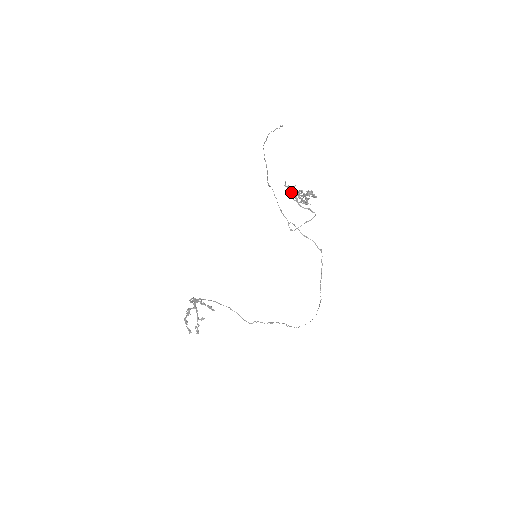
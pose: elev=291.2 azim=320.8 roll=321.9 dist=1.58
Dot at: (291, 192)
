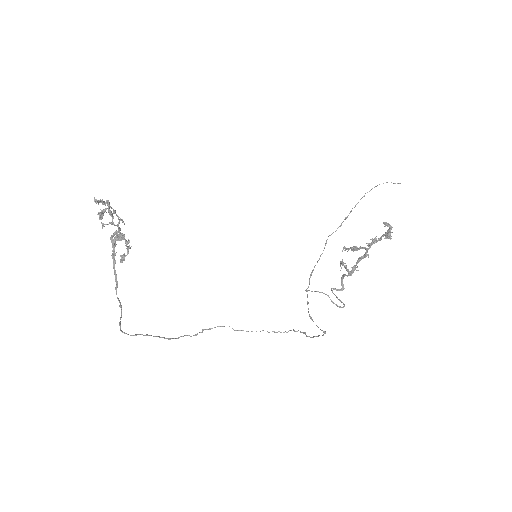
Dot at: occluded
